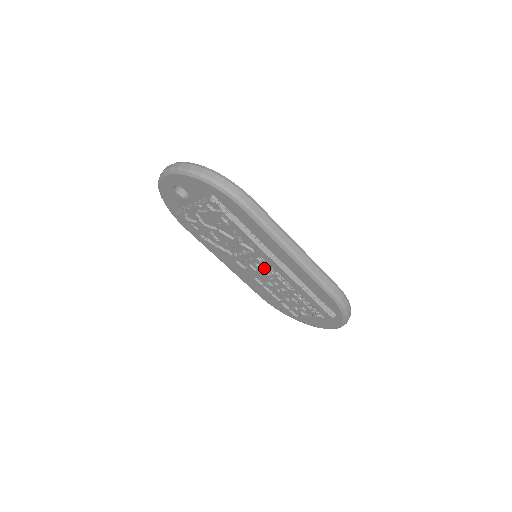
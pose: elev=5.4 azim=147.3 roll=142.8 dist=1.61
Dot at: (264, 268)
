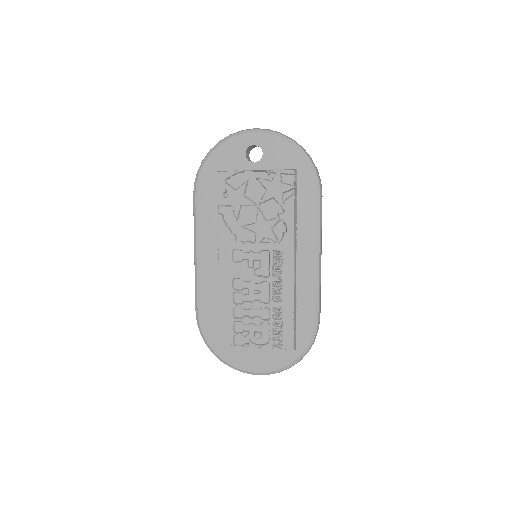
Dot at: (264, 268)
